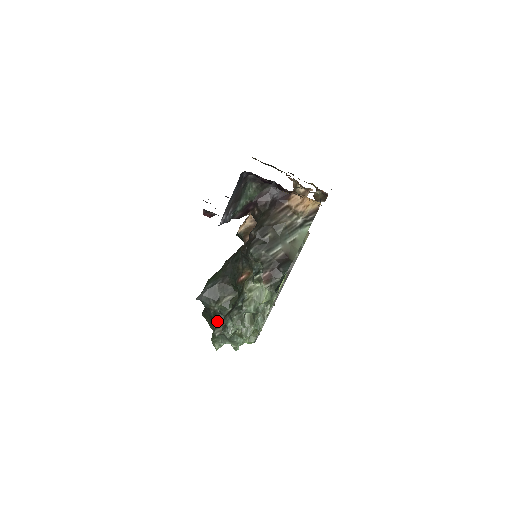
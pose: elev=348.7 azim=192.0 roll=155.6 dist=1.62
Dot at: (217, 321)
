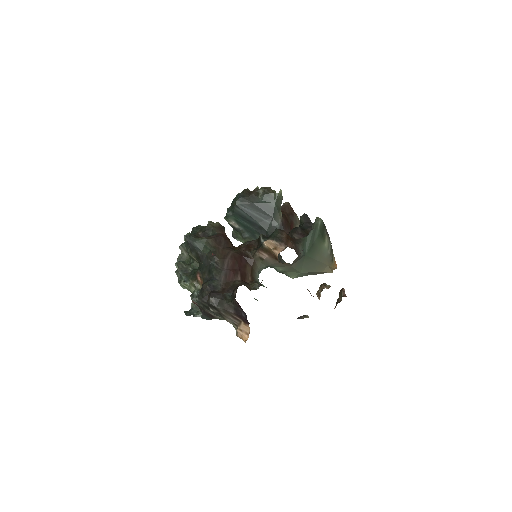
Dot at: (186, 247)
